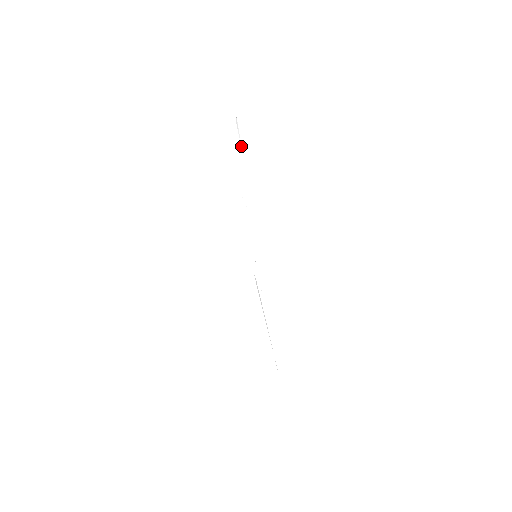
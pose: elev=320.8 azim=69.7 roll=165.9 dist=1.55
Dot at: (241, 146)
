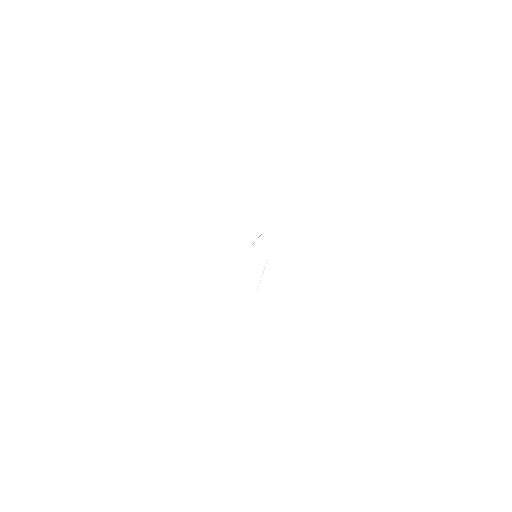
Dot at: occluded
